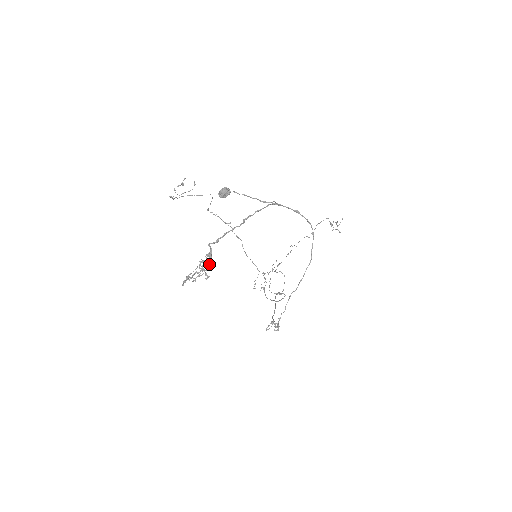
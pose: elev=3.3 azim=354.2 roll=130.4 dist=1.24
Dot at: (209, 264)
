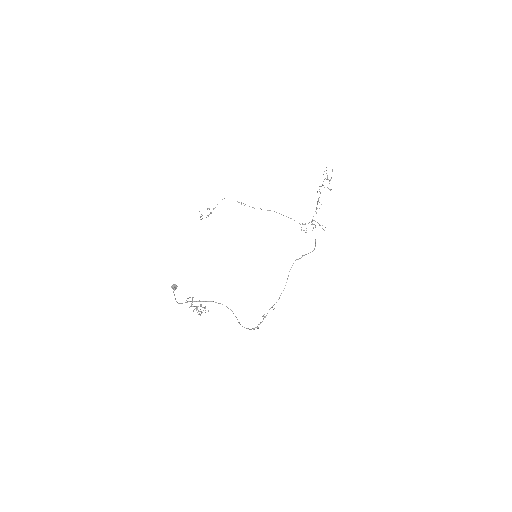
Dot at: occluded
